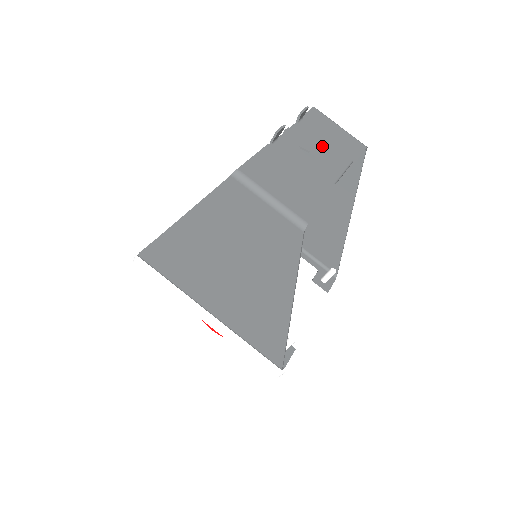
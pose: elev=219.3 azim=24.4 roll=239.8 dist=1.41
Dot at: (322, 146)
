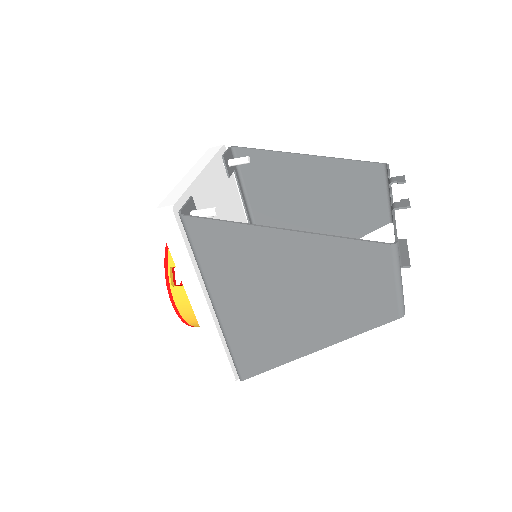
Dot at: occluded
